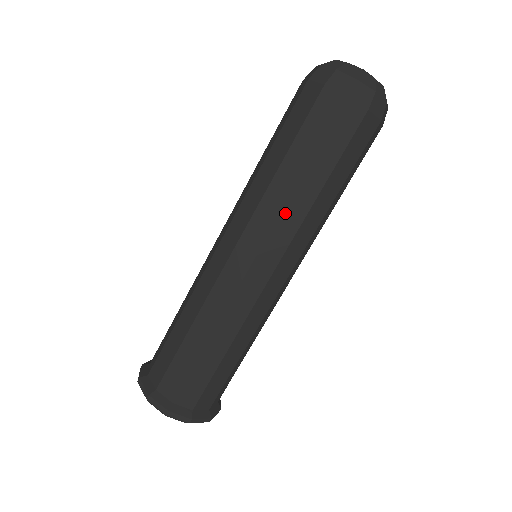
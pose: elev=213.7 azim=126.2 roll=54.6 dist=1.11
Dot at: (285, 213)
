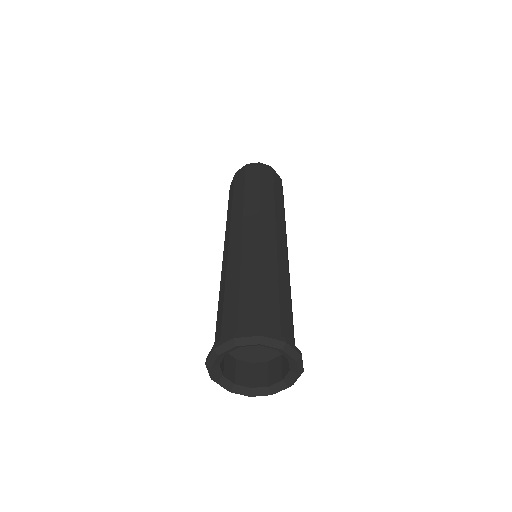
Dot at: (246, 206)
